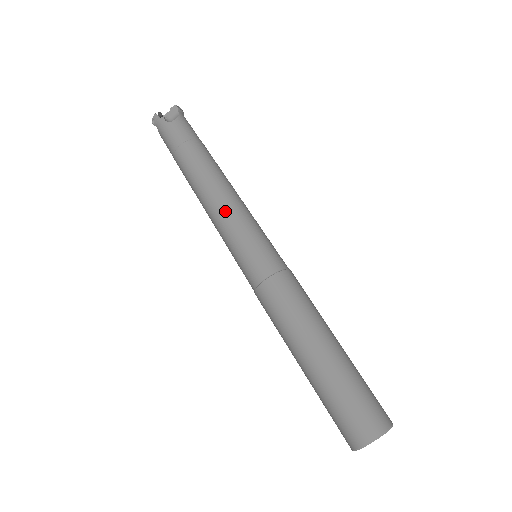
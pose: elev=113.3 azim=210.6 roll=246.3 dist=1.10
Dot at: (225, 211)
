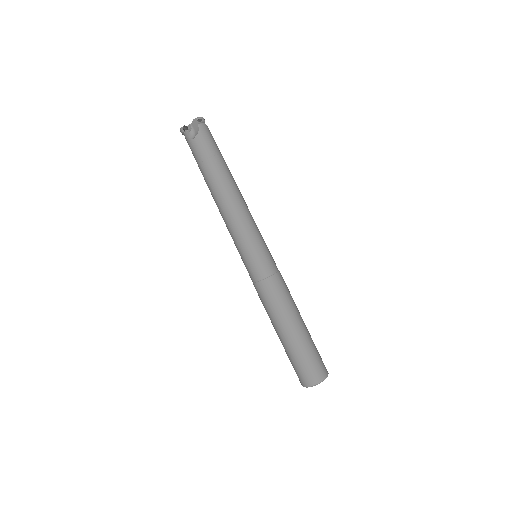
Dot at: (232, 227)
